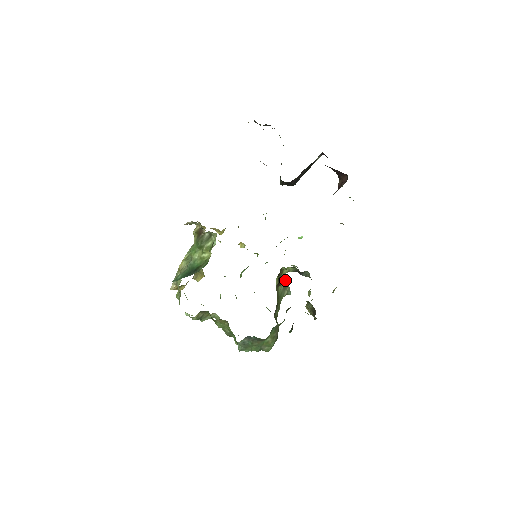
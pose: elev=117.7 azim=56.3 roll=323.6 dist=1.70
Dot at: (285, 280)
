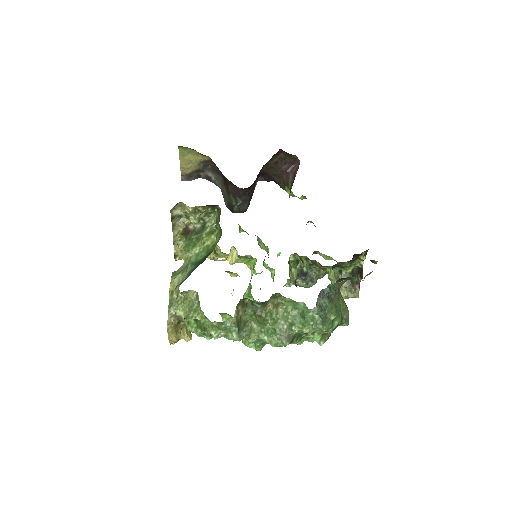
Dot at: occluded
